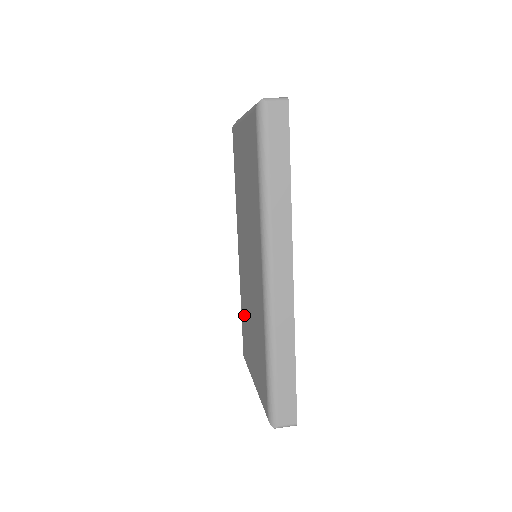
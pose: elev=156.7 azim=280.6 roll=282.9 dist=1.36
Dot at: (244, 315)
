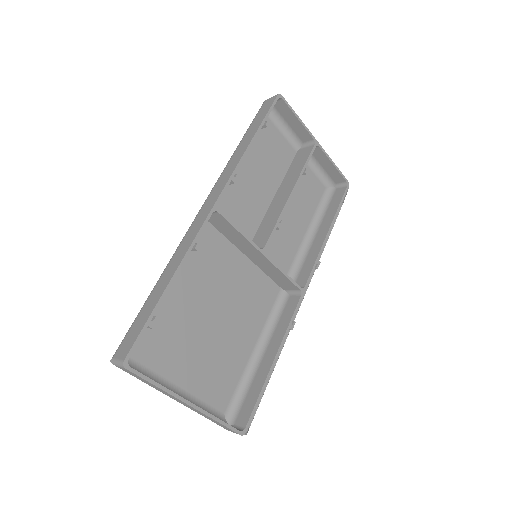
Dot at: (254, 357)
